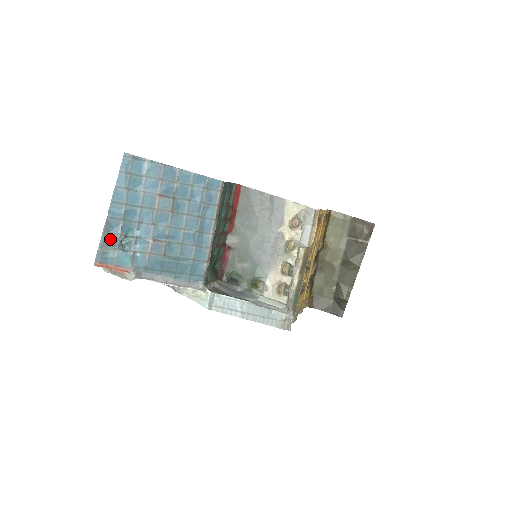
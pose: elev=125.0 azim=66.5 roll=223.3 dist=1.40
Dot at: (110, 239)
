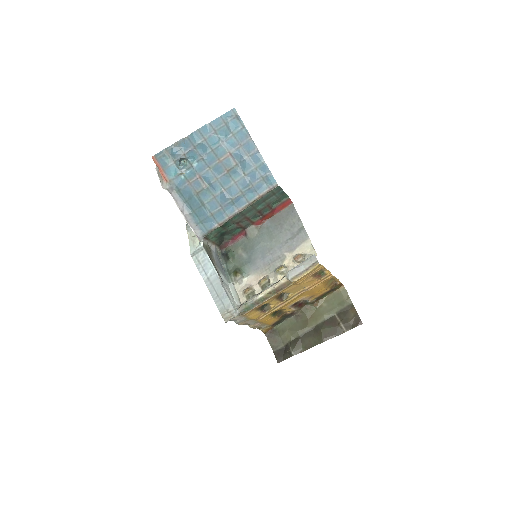
Dot at: (176, 151)
